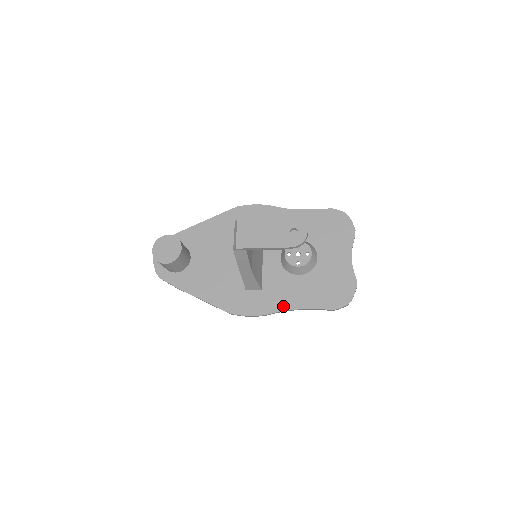
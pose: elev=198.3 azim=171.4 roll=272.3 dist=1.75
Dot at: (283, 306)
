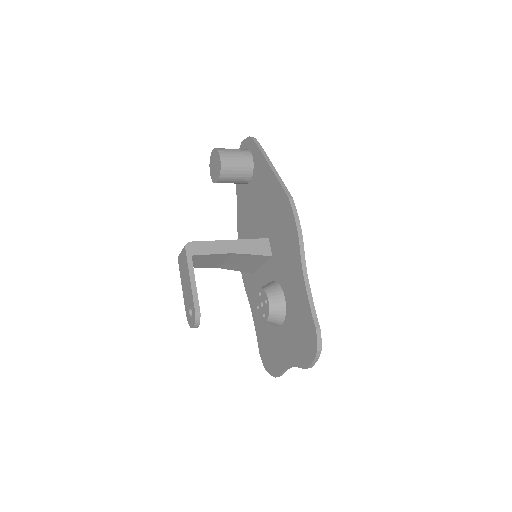
Dot at: (251, 302)
